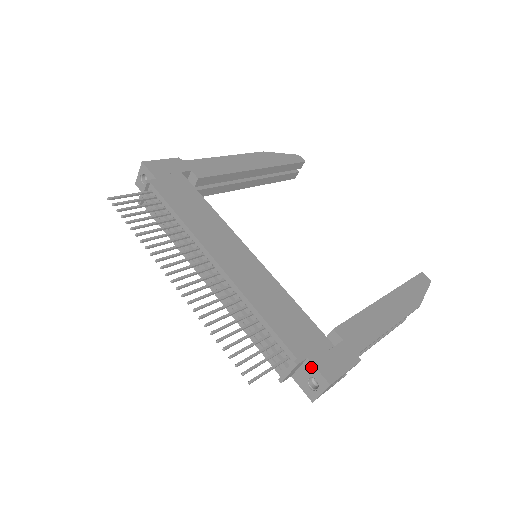
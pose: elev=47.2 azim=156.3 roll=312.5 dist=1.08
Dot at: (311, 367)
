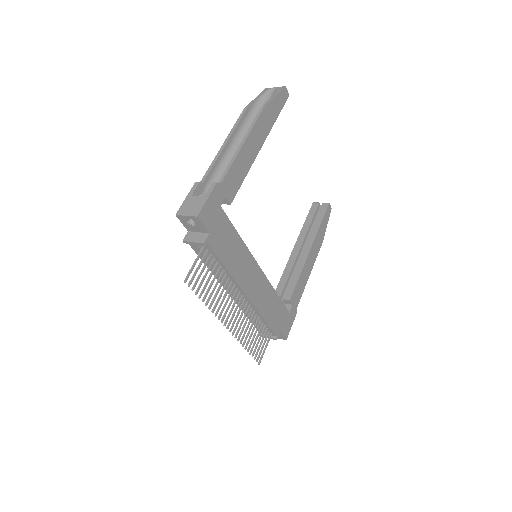
Dot at: (280, 334)
